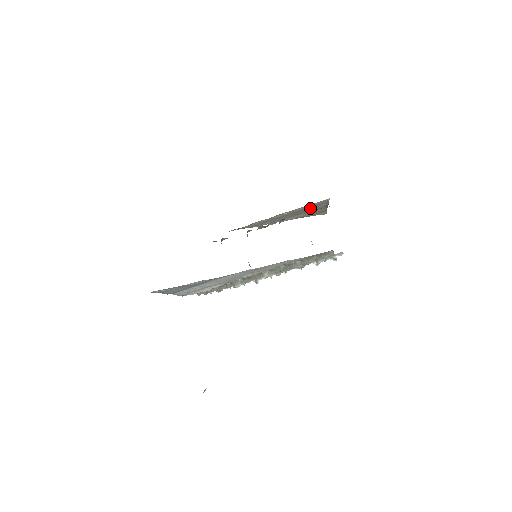
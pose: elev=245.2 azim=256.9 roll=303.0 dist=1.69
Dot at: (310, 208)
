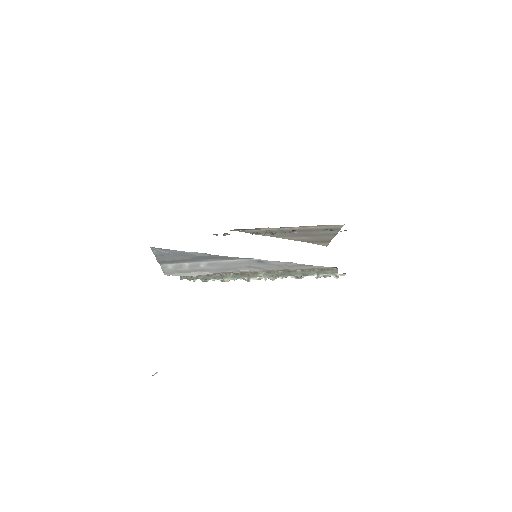
Dot at: (320, 231)
